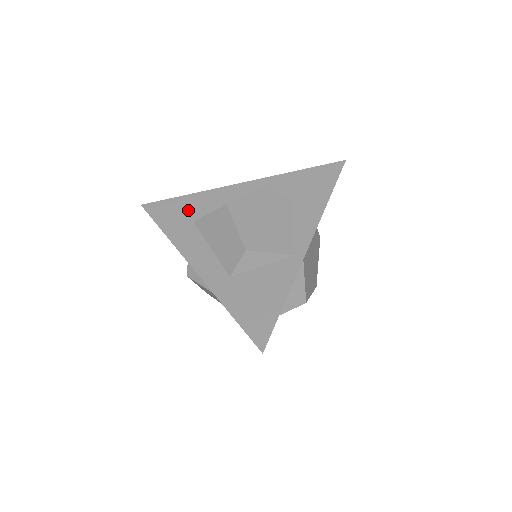
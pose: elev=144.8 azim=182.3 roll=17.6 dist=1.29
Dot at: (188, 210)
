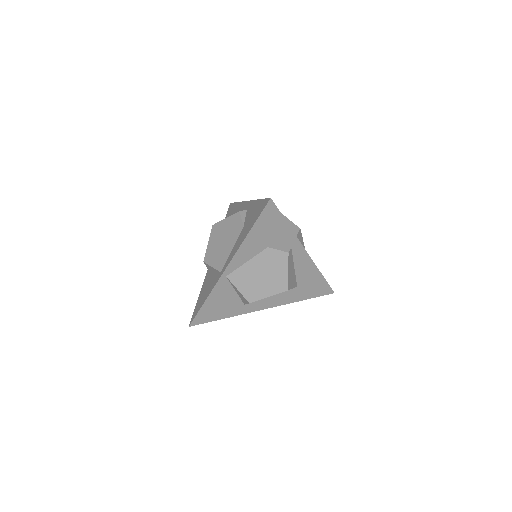
Dot at: occluded
